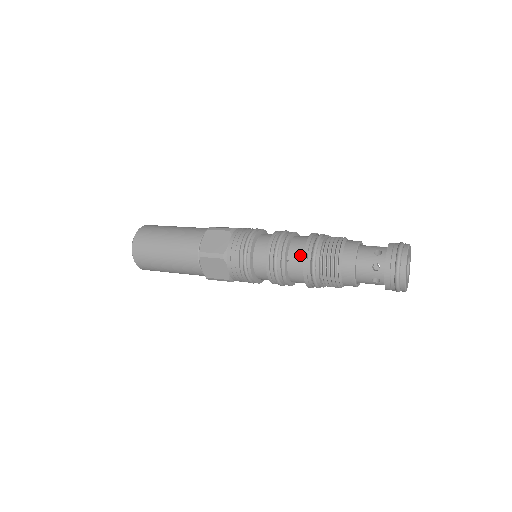
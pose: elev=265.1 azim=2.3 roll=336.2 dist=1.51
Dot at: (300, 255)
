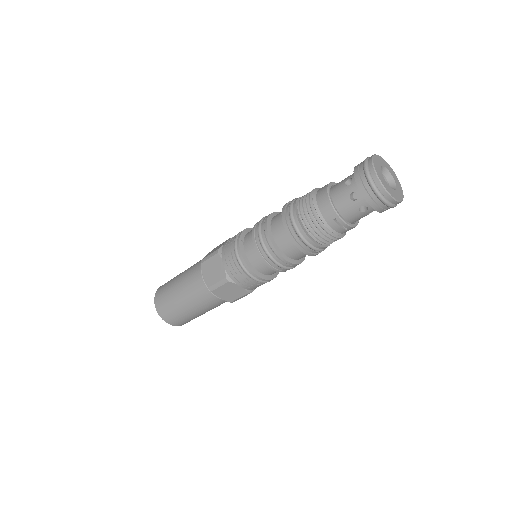
Dot at: occluded
